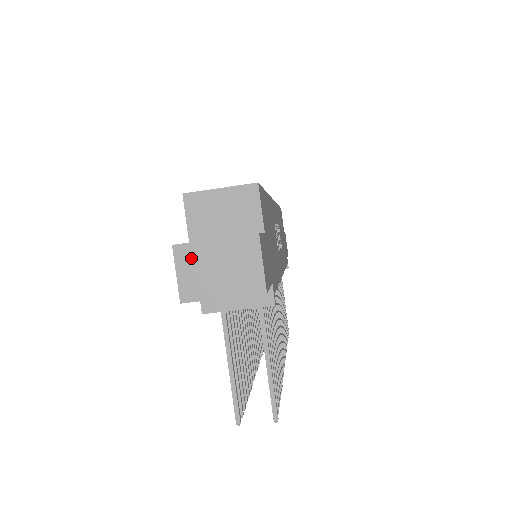
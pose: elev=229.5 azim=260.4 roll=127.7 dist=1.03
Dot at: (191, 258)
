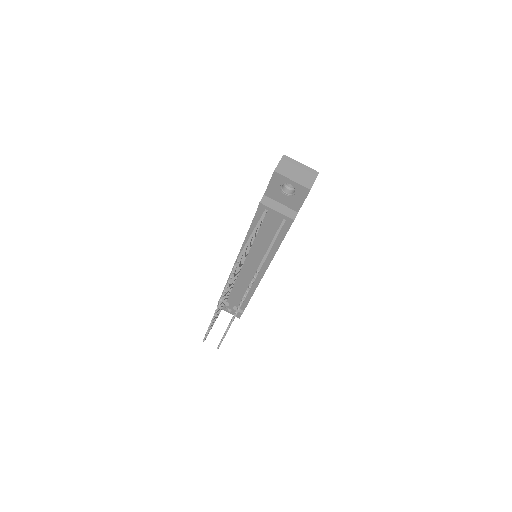
Dot at: (288, 162)
